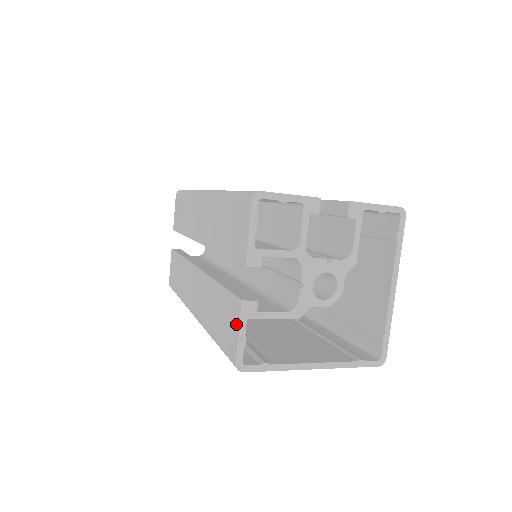
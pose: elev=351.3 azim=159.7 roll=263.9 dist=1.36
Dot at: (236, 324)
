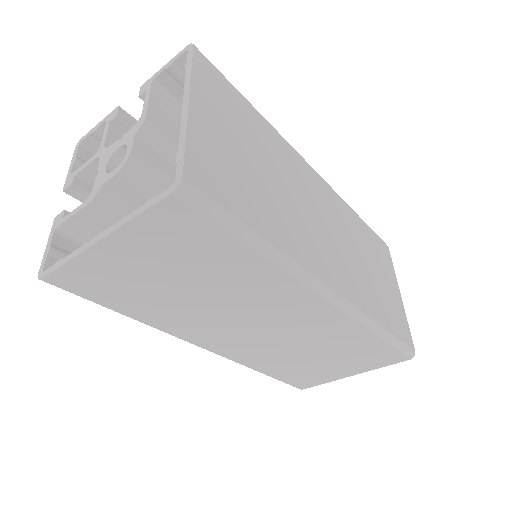
Dot at: (57, 244)
